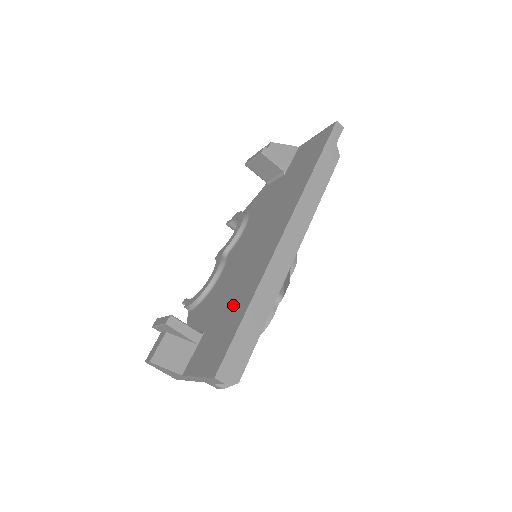
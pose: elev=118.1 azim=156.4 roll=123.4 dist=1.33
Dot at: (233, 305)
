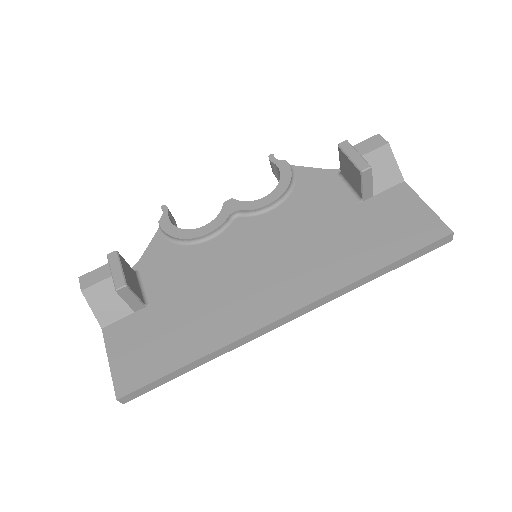
Dot at: (187, 326)
